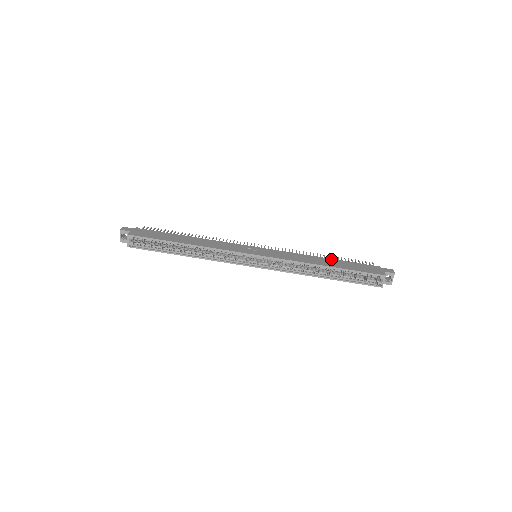
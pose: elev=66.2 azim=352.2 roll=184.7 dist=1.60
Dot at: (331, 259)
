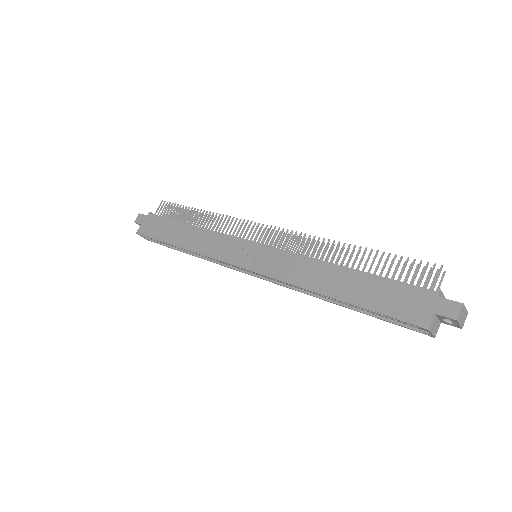
Dot at: (350, 271)
